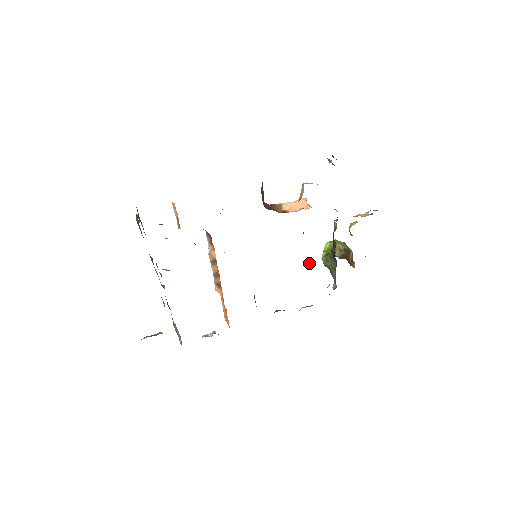
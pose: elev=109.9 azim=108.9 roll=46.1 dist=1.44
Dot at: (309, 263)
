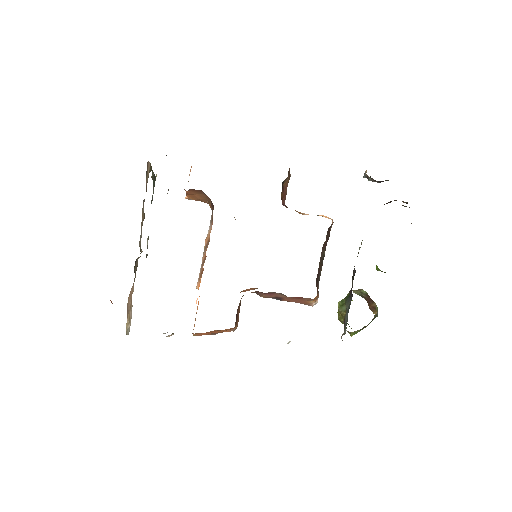
Dot at: (317, 291)
